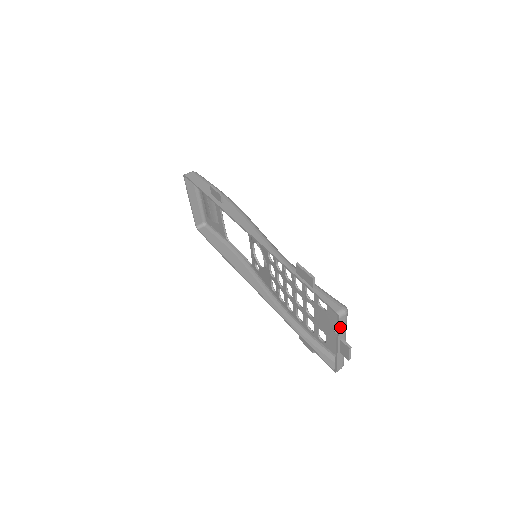
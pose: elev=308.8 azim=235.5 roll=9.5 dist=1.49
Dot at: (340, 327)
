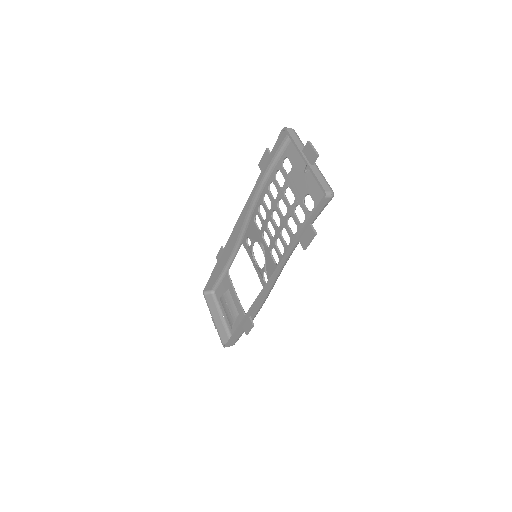
Dot at: (293, 138)
